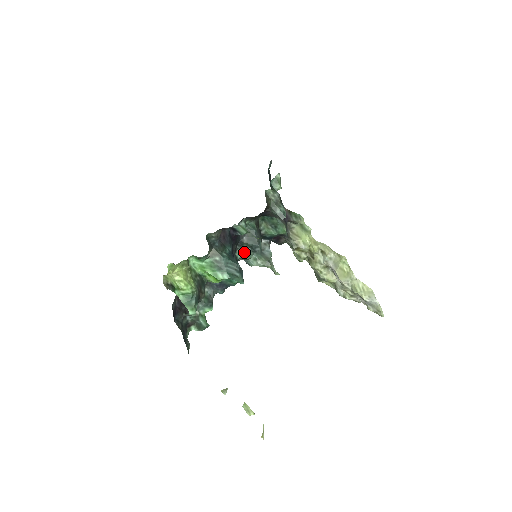
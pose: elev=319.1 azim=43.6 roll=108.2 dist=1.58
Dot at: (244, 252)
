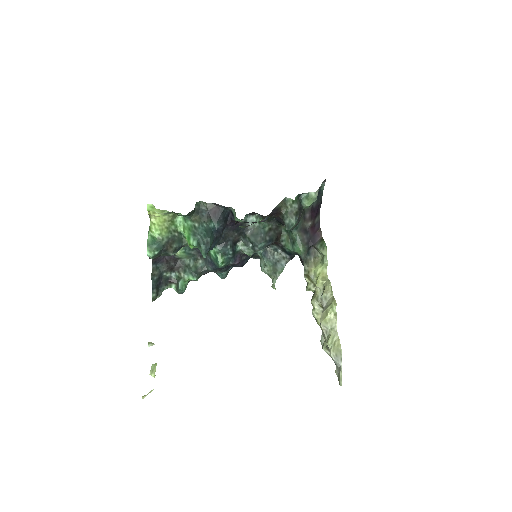
Dot at: (246, 246)
